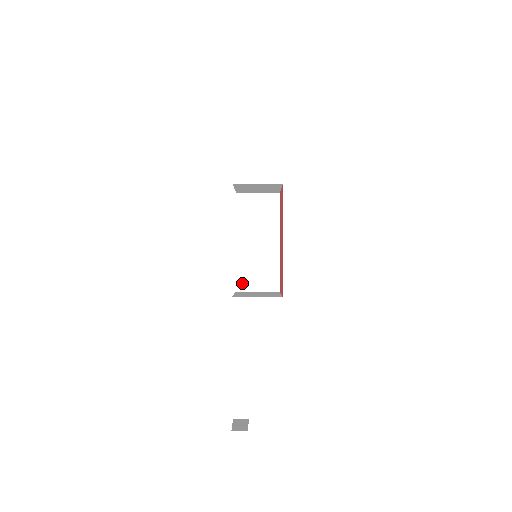
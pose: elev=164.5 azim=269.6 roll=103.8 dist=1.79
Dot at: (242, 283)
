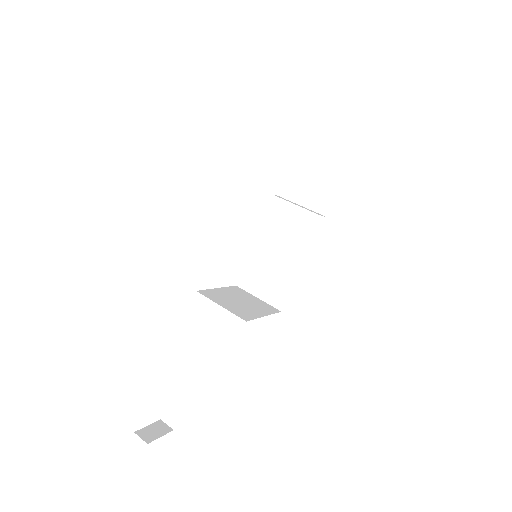
Dot at: (246, 279)
